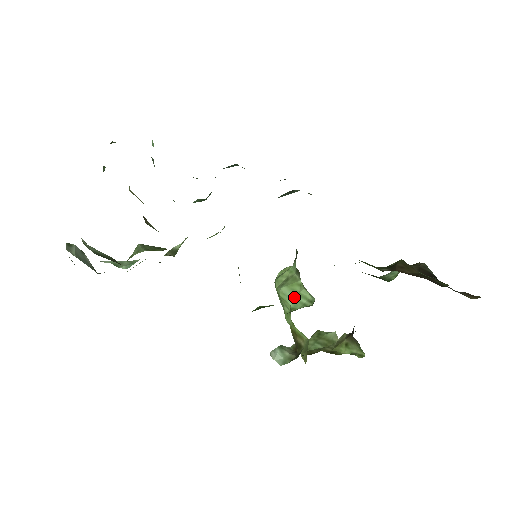
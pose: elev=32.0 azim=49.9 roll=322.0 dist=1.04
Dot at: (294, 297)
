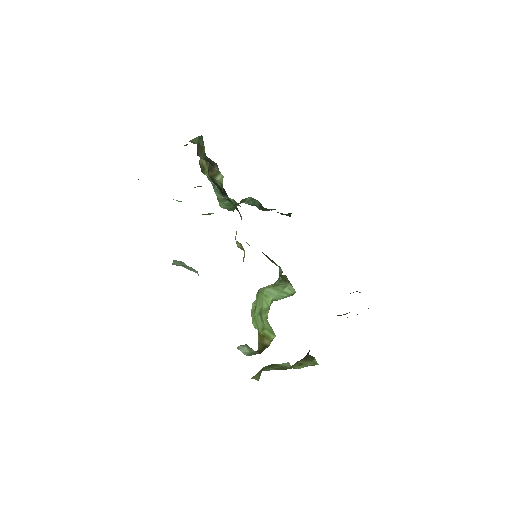
Dot at: (277, 293)
